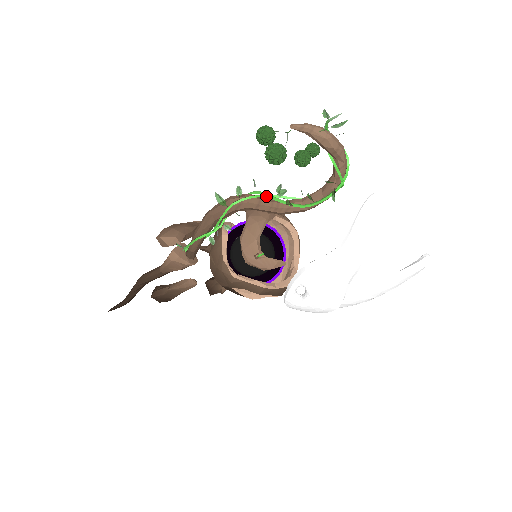
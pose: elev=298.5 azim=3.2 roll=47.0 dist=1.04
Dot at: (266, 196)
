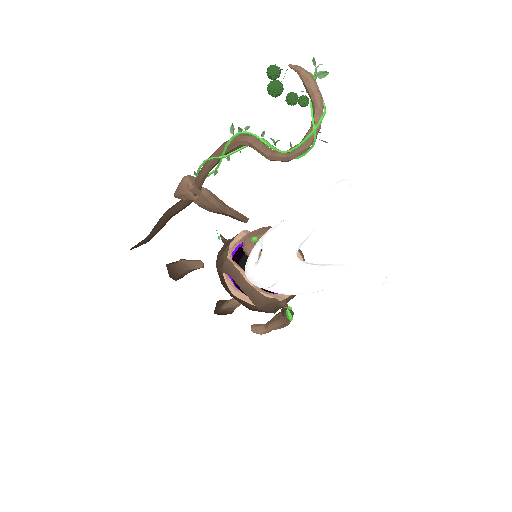
Dot at: (264, 141)
